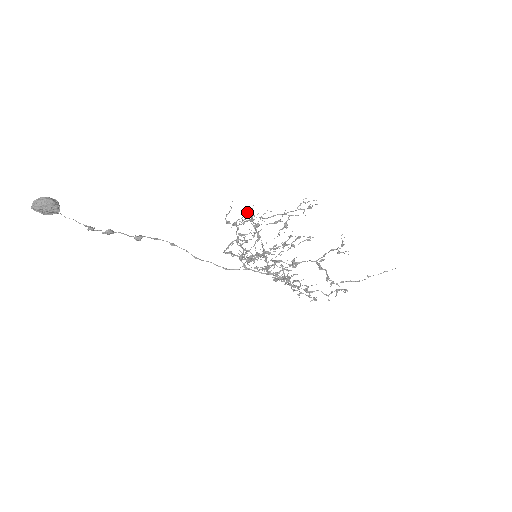
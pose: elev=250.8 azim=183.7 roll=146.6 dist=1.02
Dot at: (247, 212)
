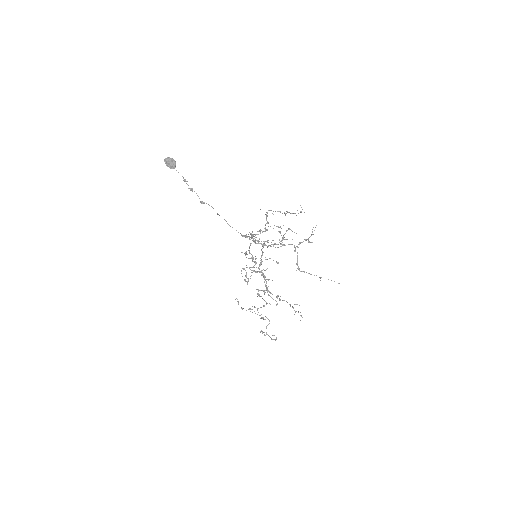
Dot at: (260, 232)
